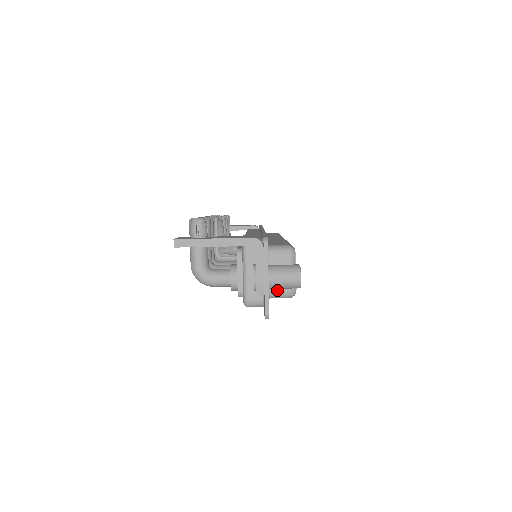
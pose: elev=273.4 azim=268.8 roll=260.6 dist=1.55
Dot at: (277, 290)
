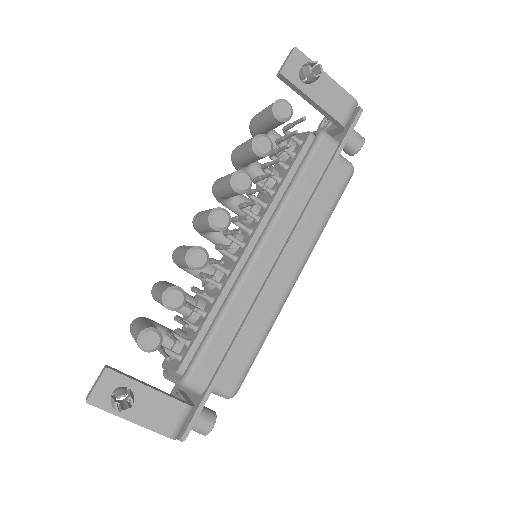
Dot at: occluded
